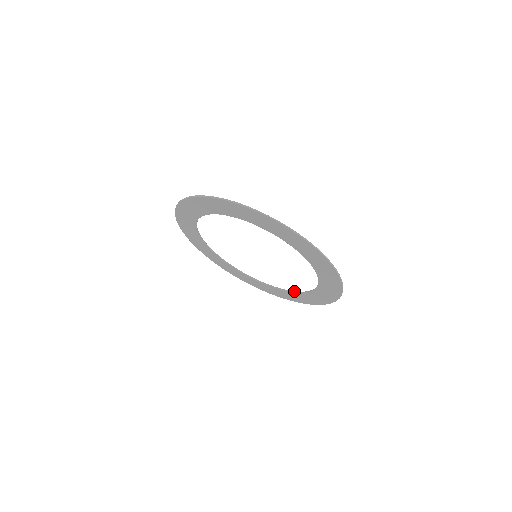
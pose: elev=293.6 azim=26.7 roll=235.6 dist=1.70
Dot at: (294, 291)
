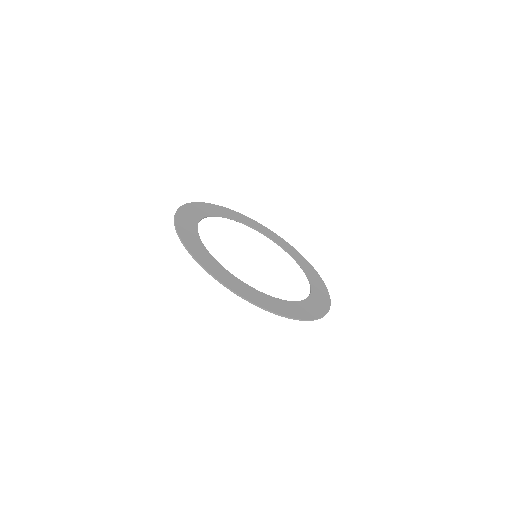
Dot at: (263, 234)
